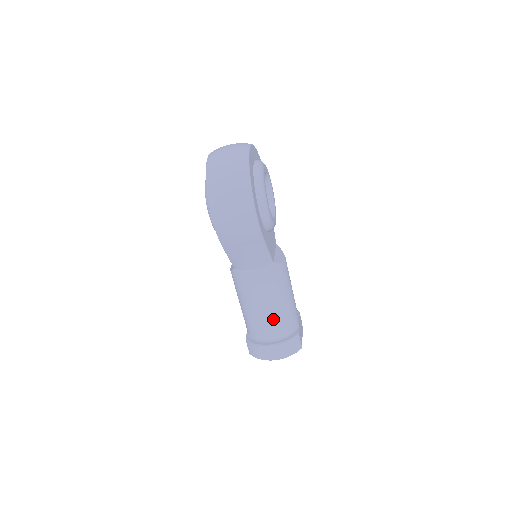
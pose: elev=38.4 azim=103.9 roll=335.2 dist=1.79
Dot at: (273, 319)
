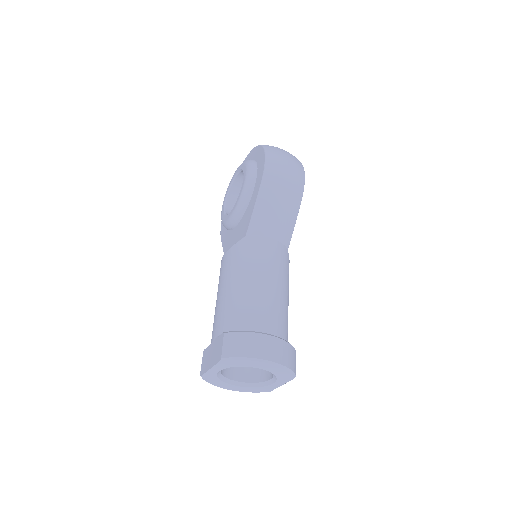
Dot at: (276, 307)
